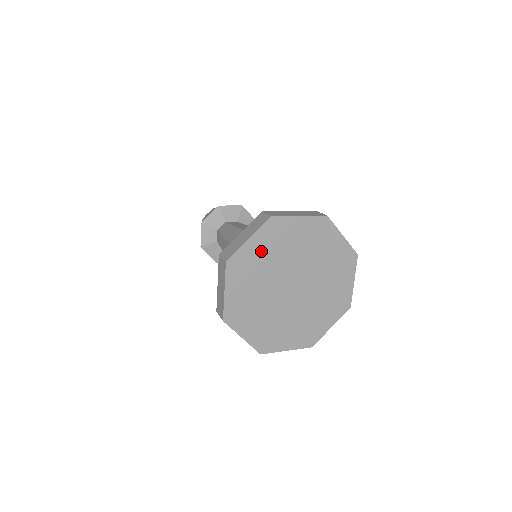
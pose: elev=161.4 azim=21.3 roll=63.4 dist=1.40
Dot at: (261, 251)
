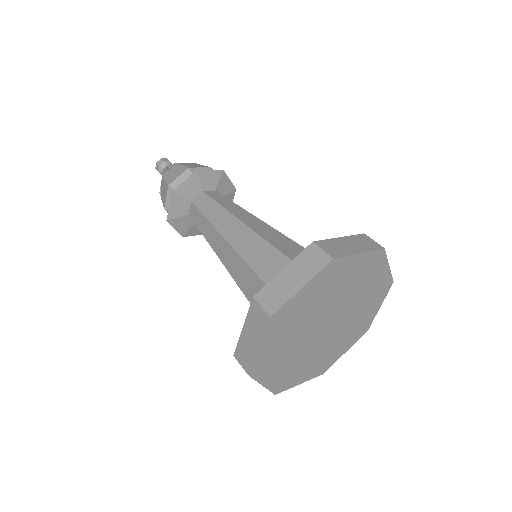
Dot at: (278, 341)
